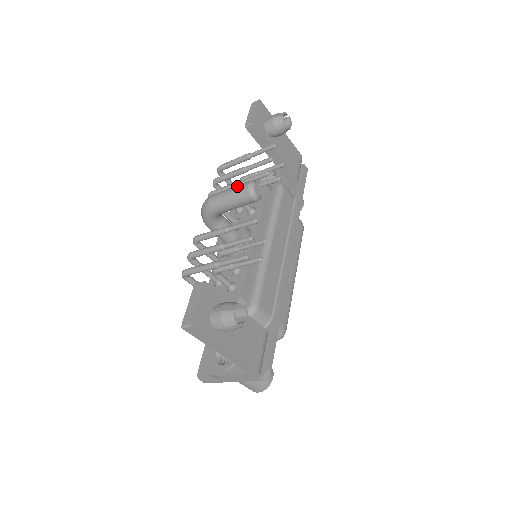
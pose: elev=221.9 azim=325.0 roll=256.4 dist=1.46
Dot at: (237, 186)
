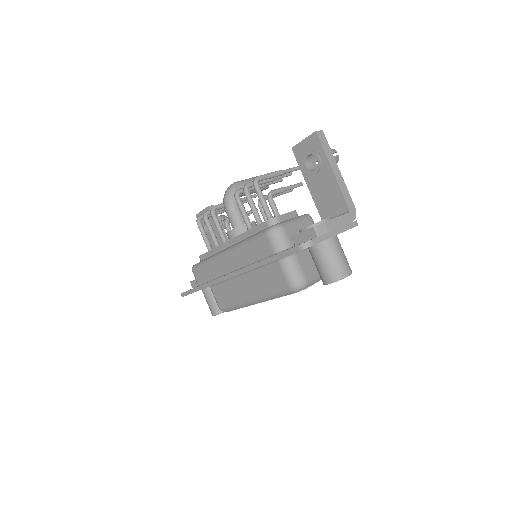
Dot at: occluded
